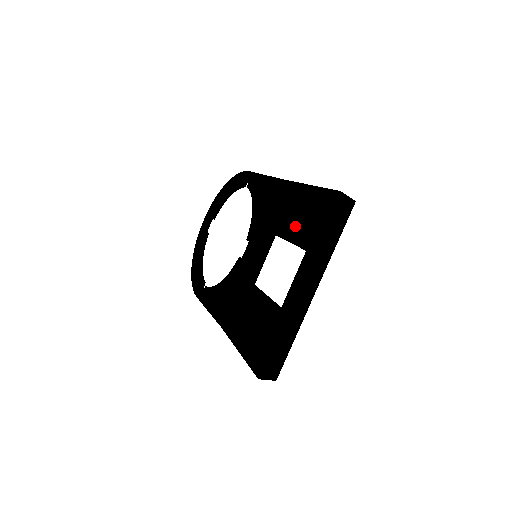
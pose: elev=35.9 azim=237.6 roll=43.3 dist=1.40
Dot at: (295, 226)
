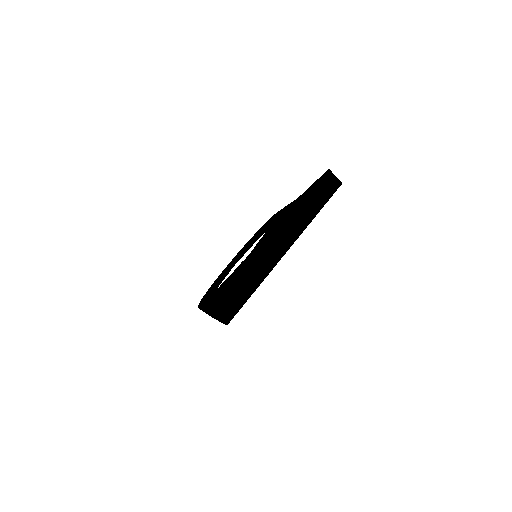
Dot at: (290, 211)
